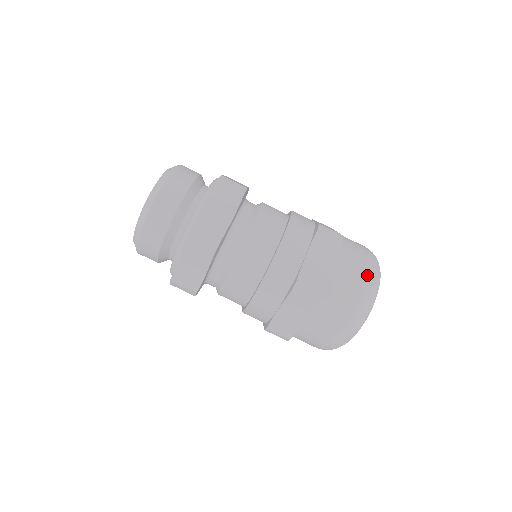
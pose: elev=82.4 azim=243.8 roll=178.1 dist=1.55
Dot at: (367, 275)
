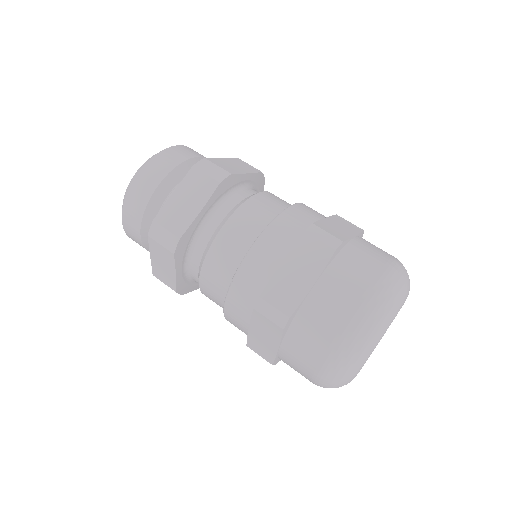
Dot at: (363, 300)
